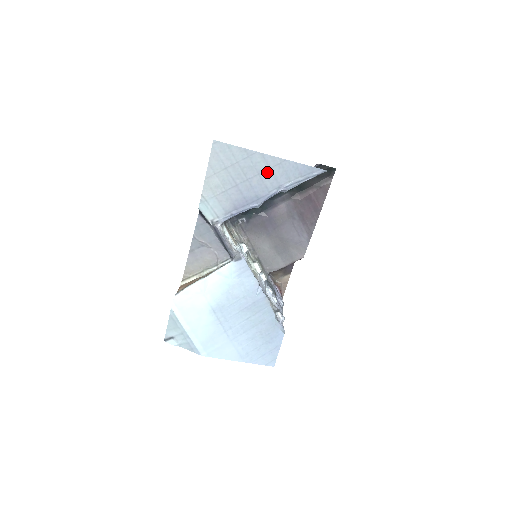
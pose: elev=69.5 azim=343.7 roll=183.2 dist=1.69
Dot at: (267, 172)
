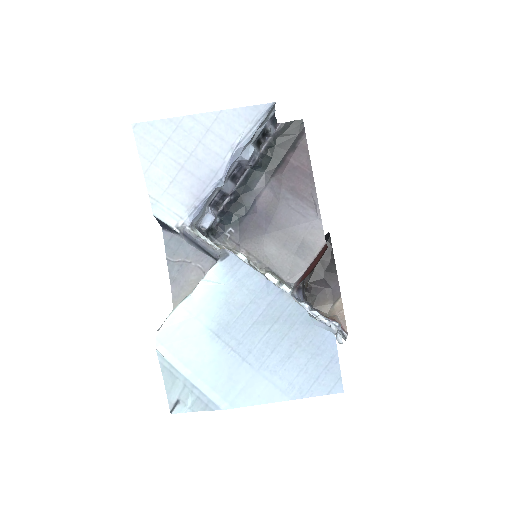
Dot at: (208, 135)
